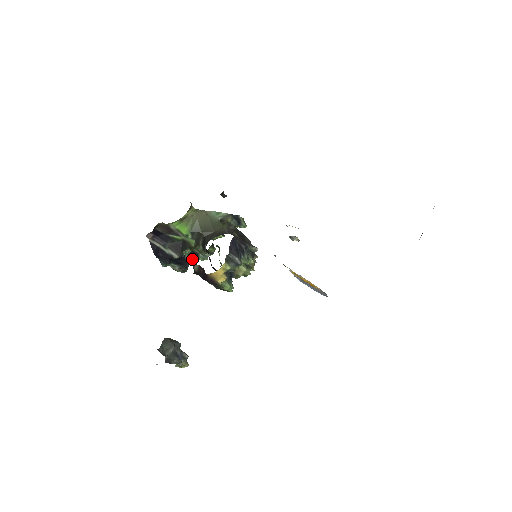
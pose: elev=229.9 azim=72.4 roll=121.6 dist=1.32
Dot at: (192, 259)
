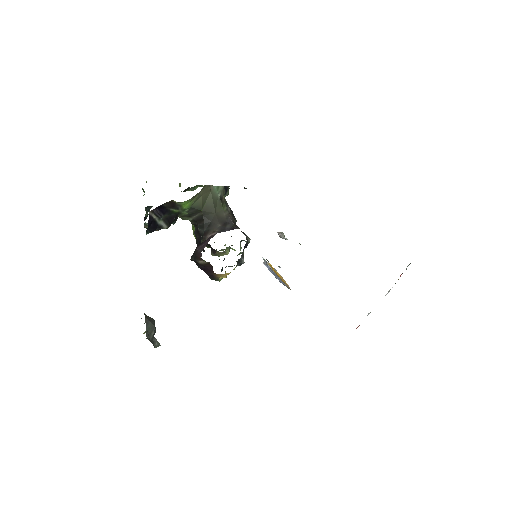
Dot at: occluded
